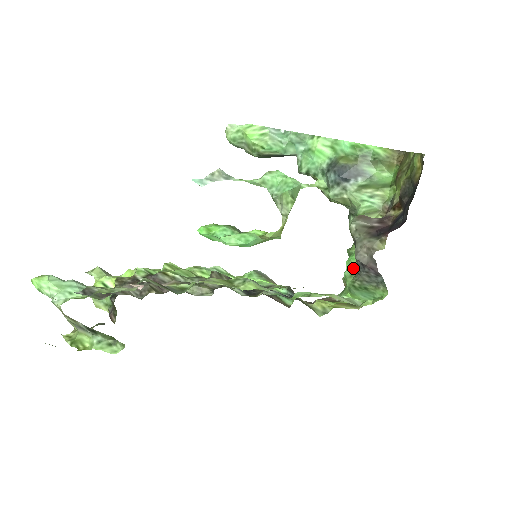
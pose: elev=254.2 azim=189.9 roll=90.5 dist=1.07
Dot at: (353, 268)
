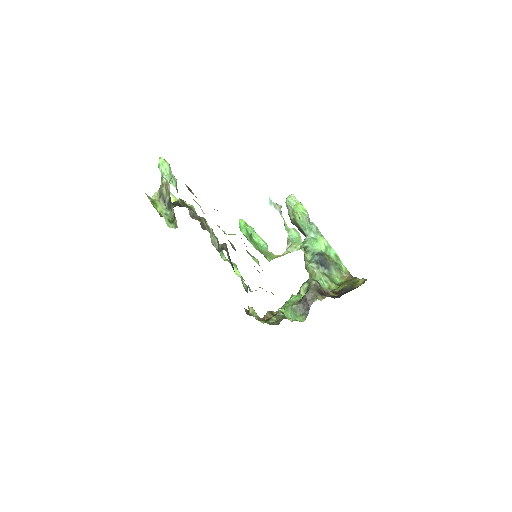
Dot at: (296, 300)
